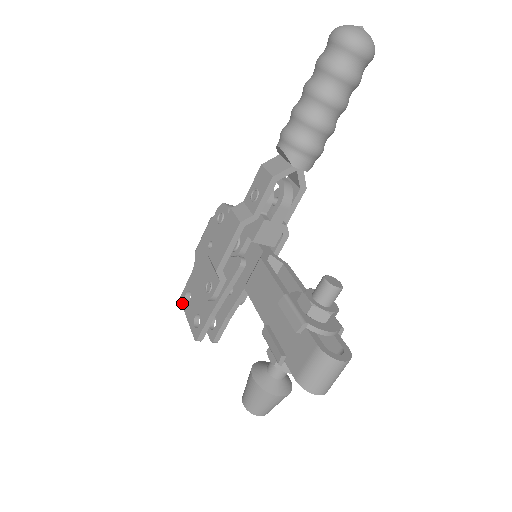
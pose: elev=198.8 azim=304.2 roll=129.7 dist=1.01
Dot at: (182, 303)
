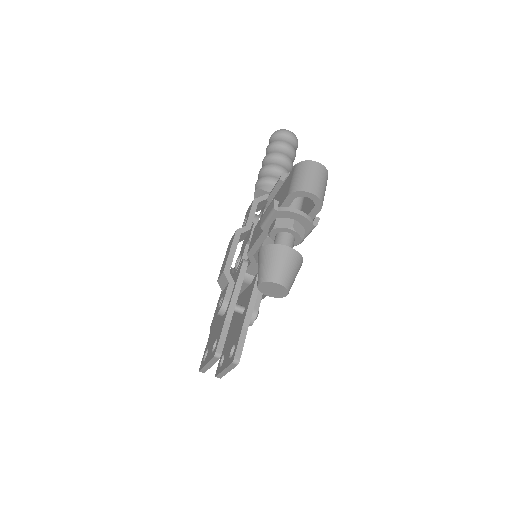
Dot at: (201, 368)
